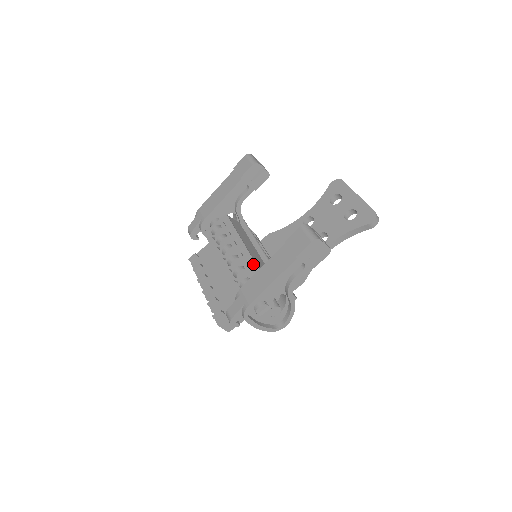
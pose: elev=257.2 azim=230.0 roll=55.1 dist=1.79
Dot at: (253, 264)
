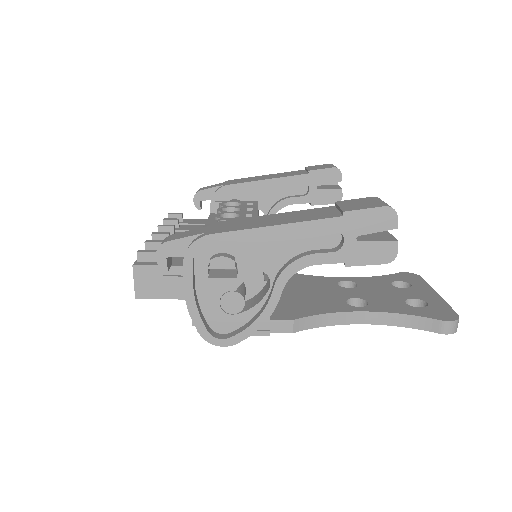
Dot at: occluded
